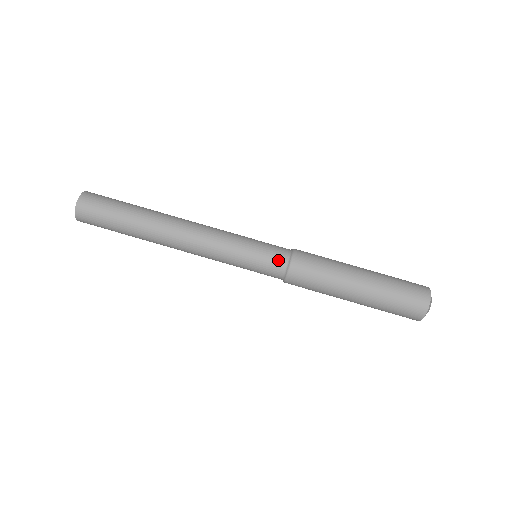
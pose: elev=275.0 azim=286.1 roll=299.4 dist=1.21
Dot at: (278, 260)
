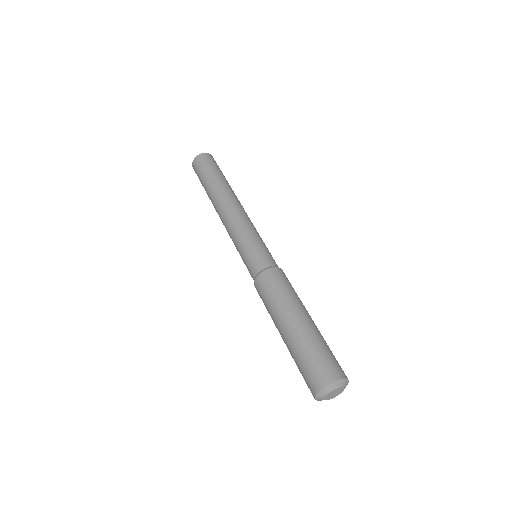
Dot at: (270, 260)
